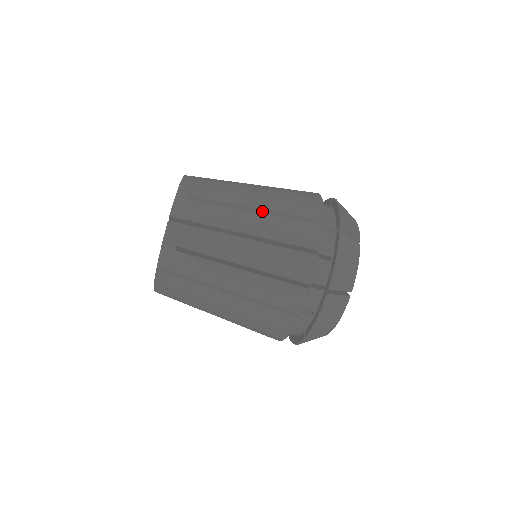
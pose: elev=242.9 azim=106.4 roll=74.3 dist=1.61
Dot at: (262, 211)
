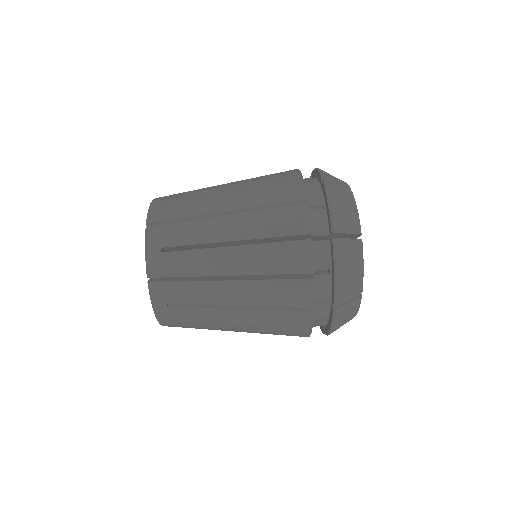
Dot at: (238, 191)
